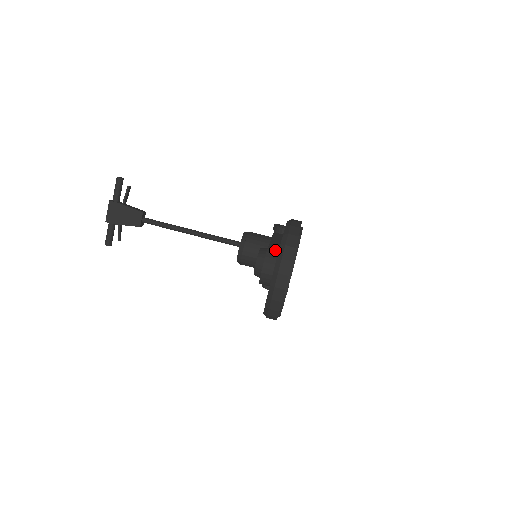
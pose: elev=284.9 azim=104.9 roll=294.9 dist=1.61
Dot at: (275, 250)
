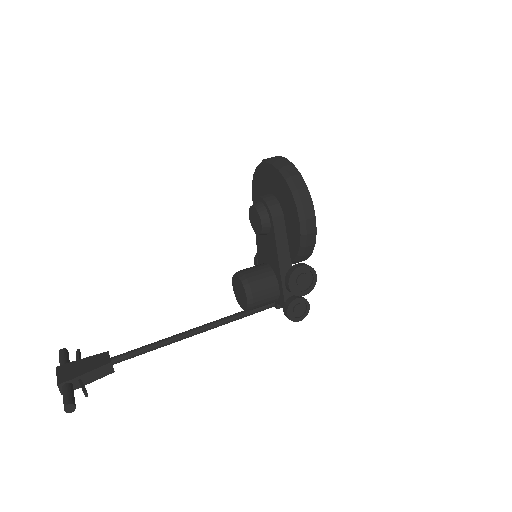
Dot at: occluded
